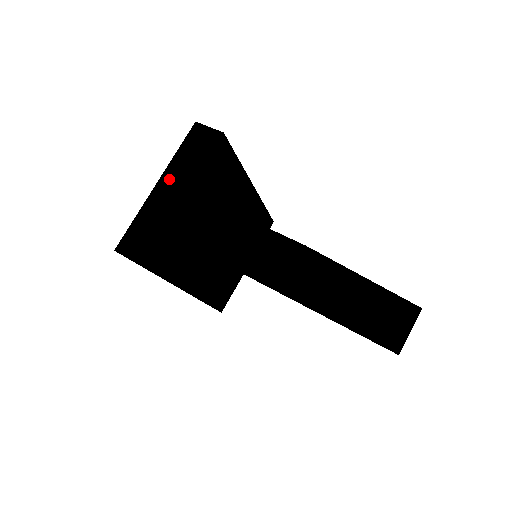
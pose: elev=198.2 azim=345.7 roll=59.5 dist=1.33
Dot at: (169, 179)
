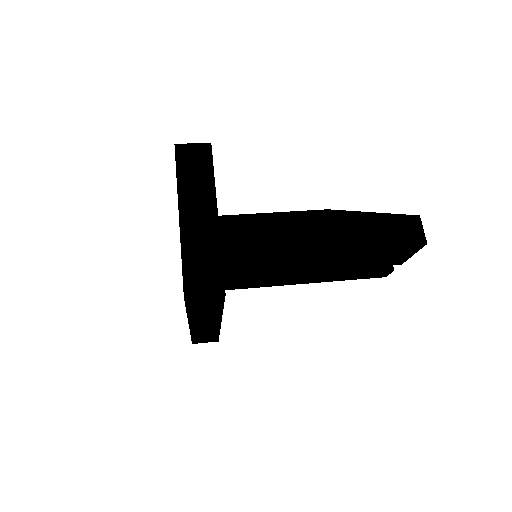
Dot at: (189, 205)
